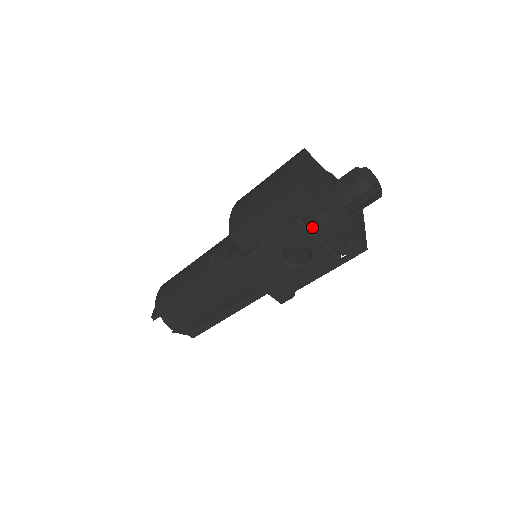
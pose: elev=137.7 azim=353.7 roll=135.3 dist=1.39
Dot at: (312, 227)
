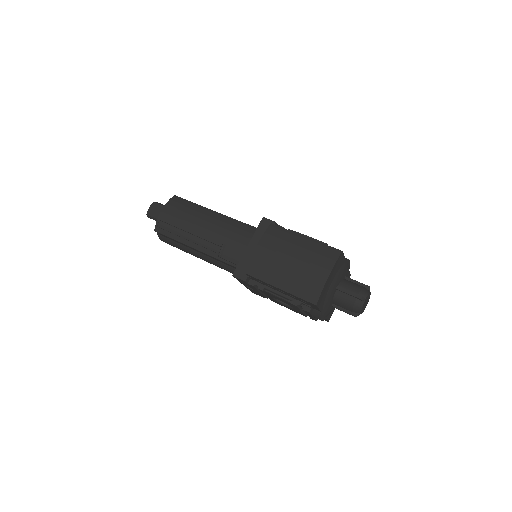
Dot at: (305, 311)
